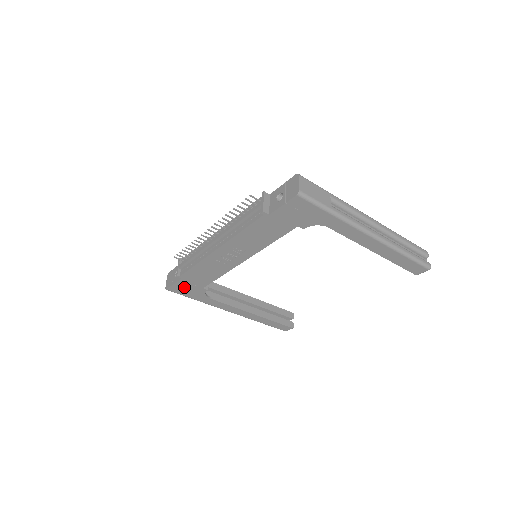
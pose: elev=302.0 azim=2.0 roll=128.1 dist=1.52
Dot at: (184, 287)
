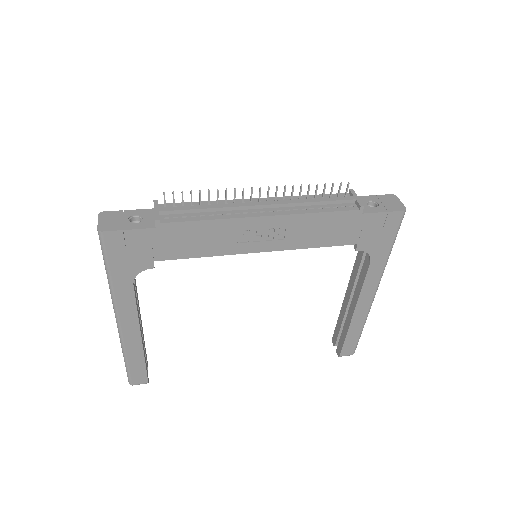
Dot at: (133, 244)
